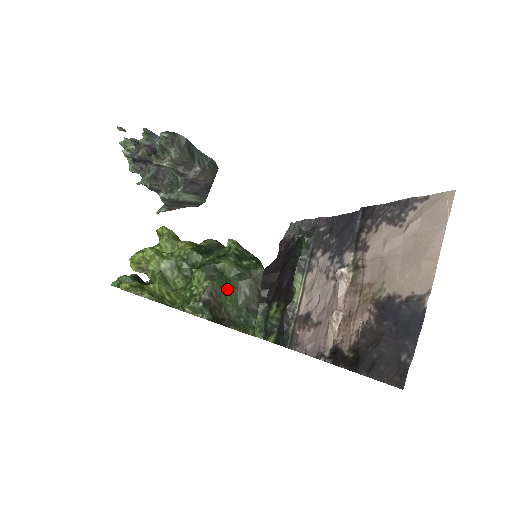
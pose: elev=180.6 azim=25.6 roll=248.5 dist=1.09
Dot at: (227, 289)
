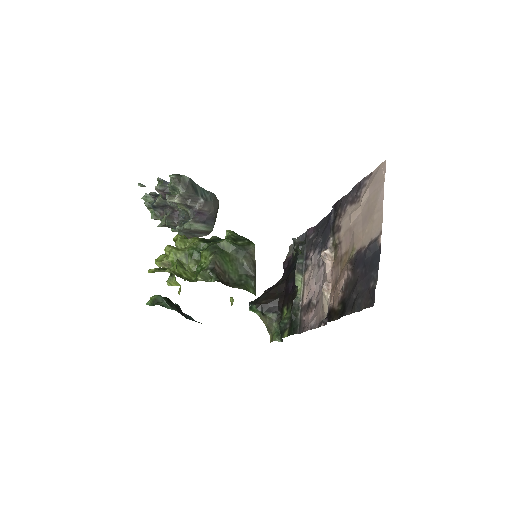
Dot at: (228, 261)
